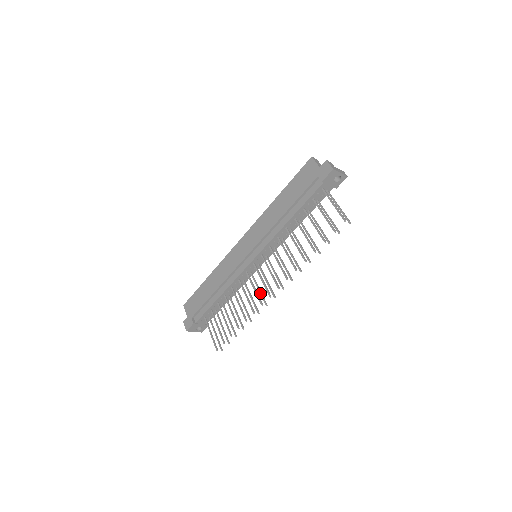
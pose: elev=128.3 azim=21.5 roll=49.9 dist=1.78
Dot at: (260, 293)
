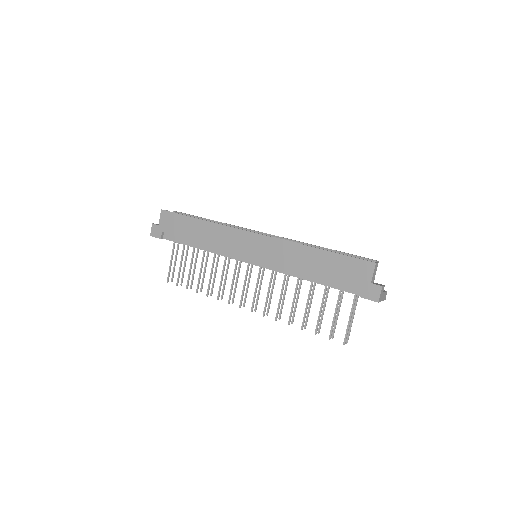
Dot at: (235, 287)
